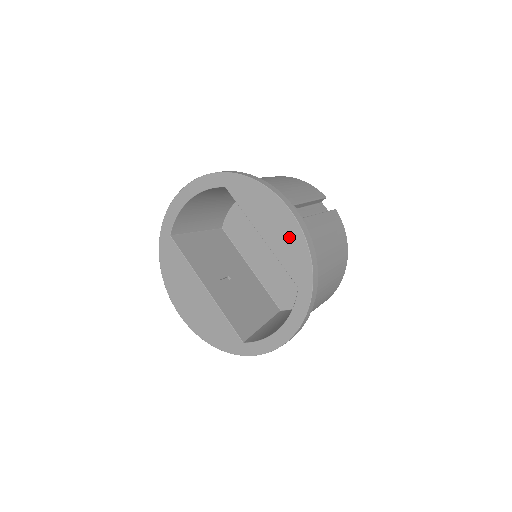
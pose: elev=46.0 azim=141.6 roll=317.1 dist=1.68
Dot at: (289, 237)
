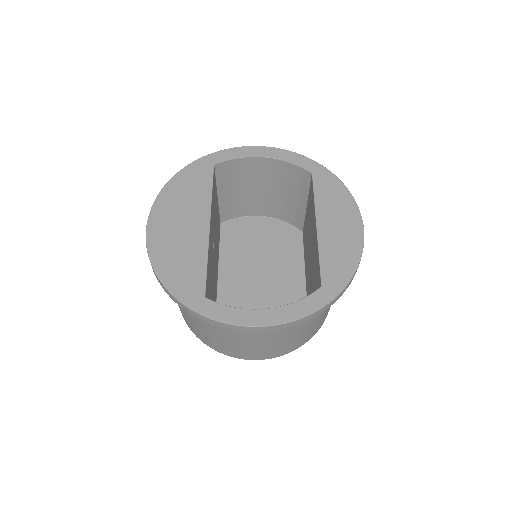
Dot at: (346, 243)
